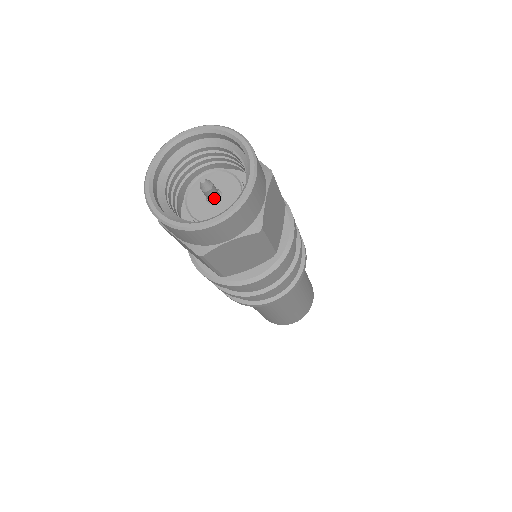
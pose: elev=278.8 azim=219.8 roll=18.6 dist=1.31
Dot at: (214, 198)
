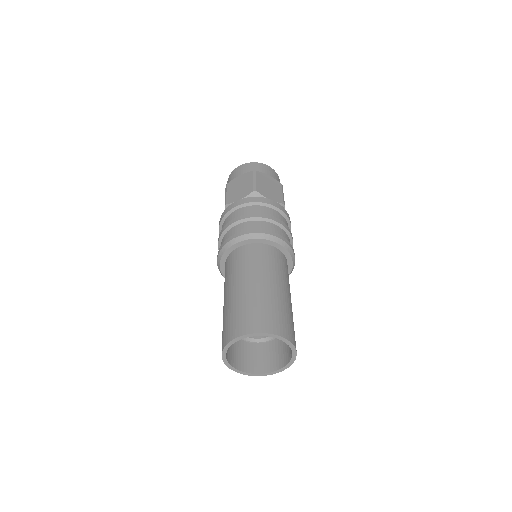
Dot at: occluded
